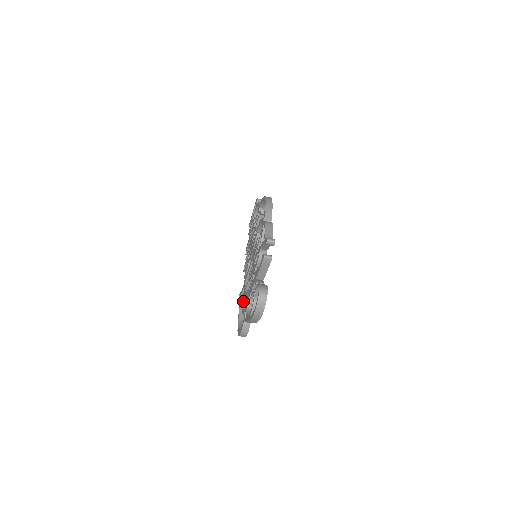
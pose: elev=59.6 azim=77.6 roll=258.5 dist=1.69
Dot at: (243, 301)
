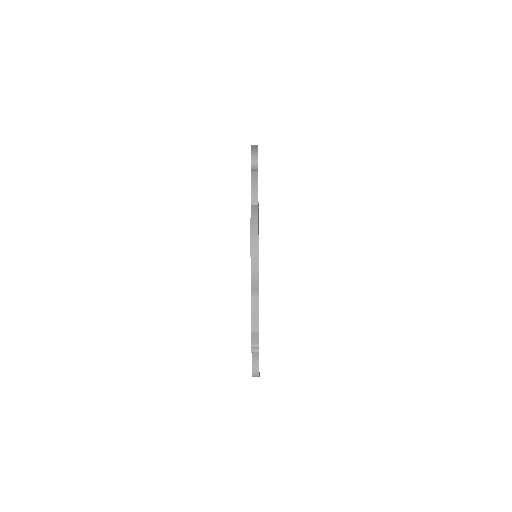
Dot at: occluded
